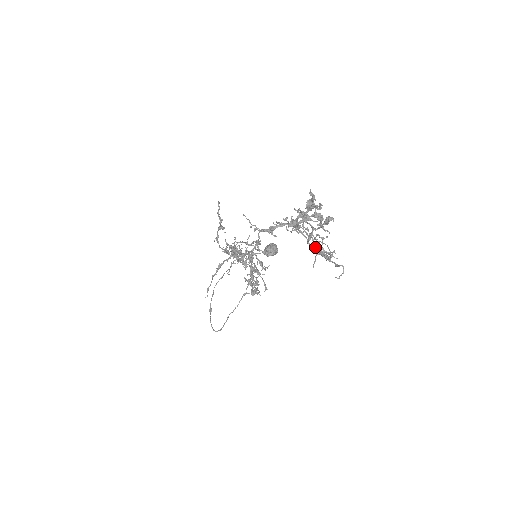
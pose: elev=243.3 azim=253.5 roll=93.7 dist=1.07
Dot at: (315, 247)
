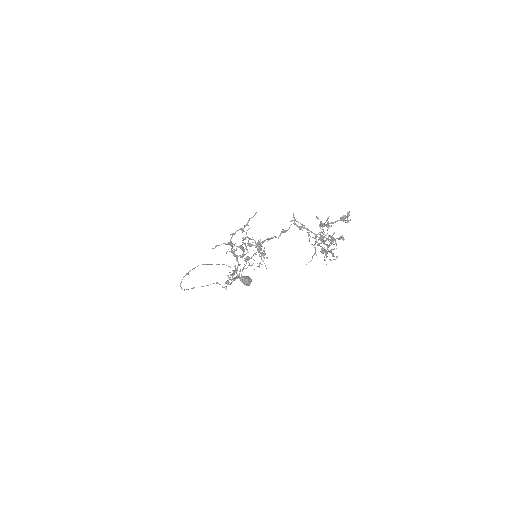
Dot at: (322, 247)
